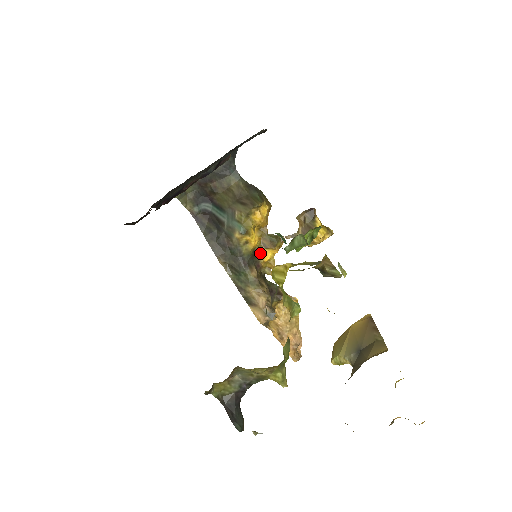
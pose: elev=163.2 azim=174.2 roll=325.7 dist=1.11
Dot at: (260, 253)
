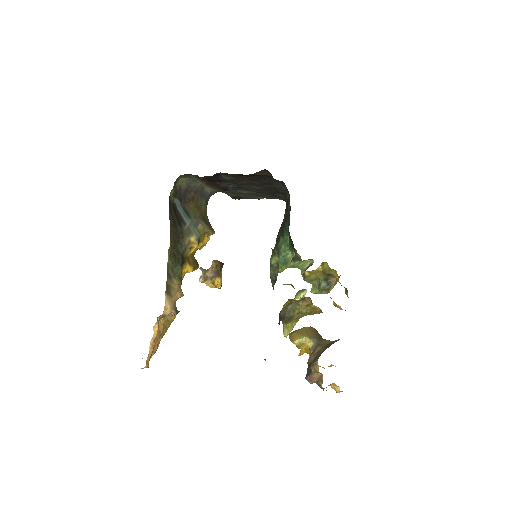
Dot at: (186, 263)
